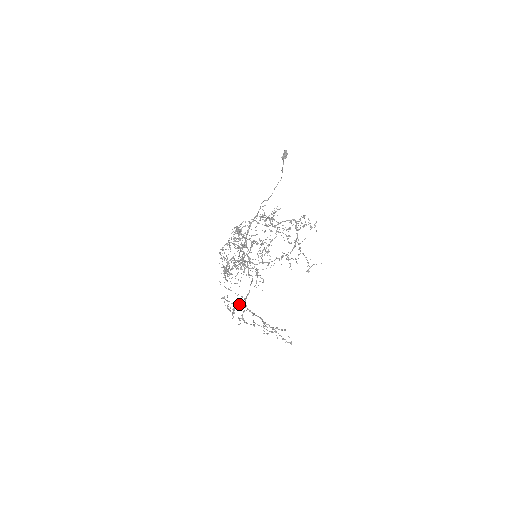
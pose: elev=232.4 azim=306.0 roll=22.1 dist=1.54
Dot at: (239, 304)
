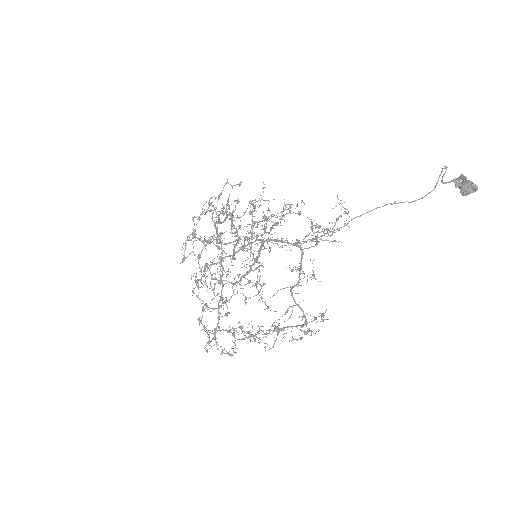
Dot at: occluded
